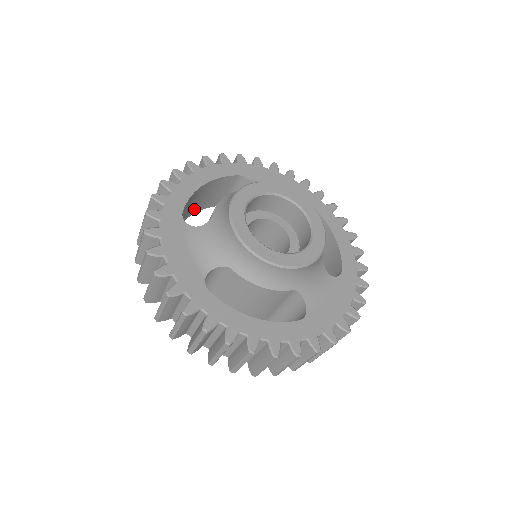
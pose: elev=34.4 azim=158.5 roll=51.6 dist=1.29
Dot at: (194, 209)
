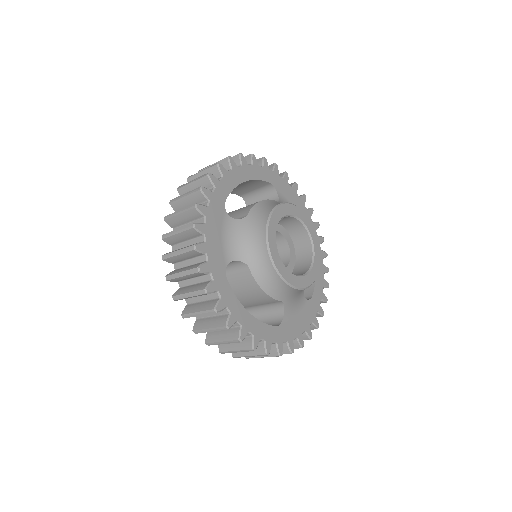
Dot at: occluded
